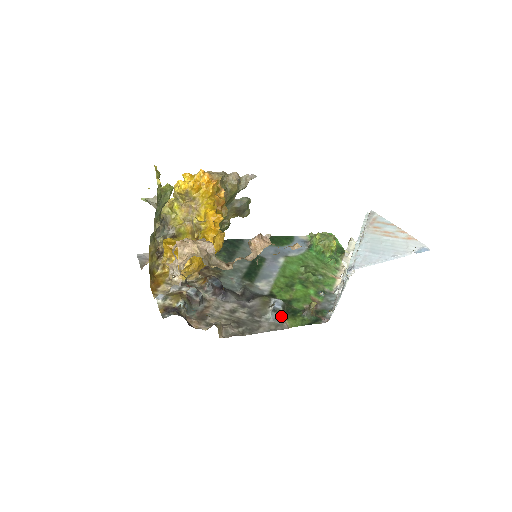
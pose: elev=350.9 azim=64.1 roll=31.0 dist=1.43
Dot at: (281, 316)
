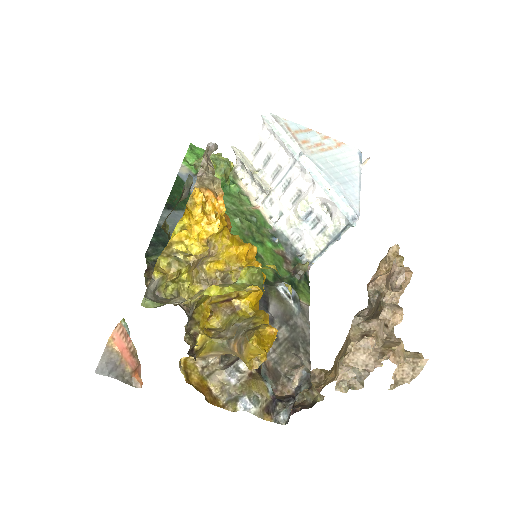
Dot at: (299, 300)
